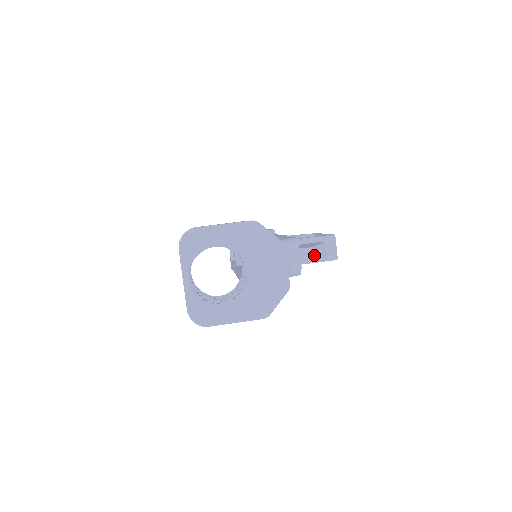
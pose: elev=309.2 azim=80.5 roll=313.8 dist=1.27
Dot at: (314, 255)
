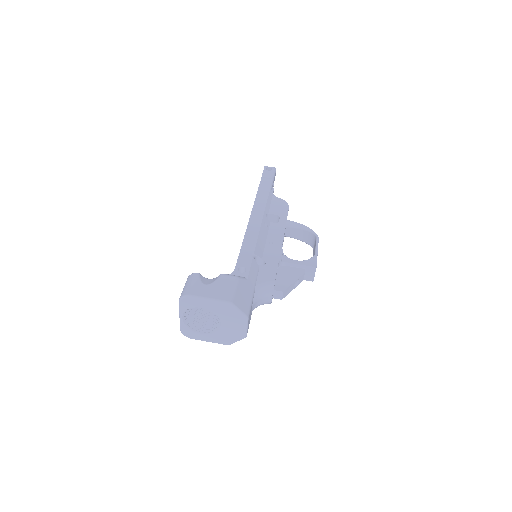
Dot at: (286, 293)
